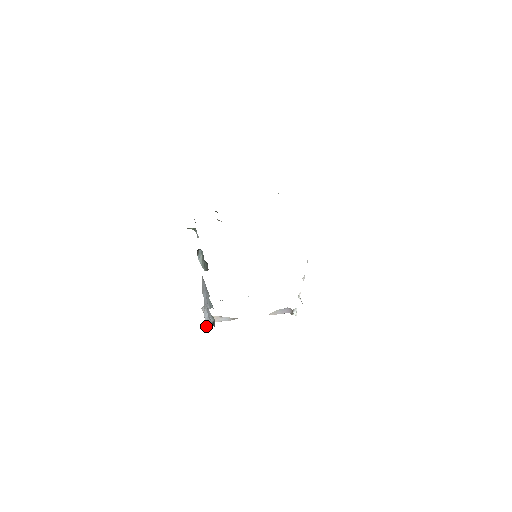
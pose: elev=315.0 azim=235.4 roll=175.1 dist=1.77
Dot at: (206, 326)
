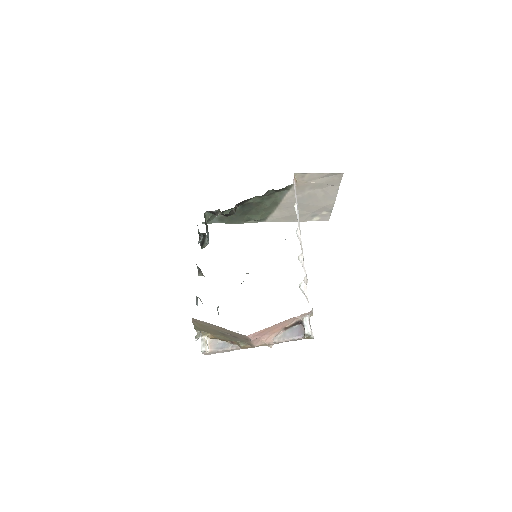
Dot at: (195, 337)
